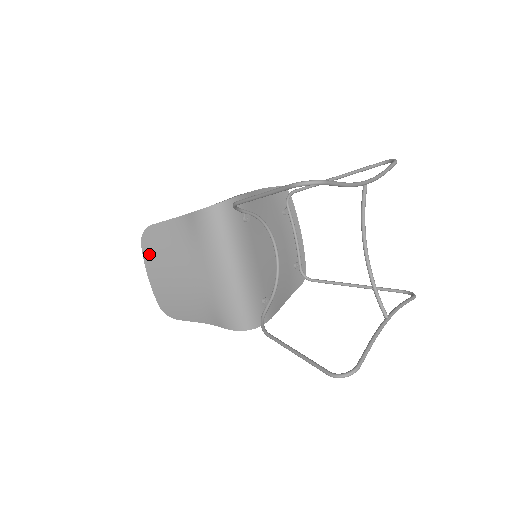
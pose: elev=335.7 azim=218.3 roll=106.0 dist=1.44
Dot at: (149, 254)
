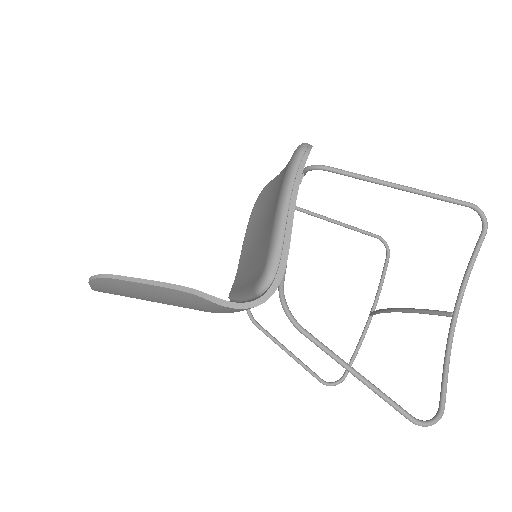
Dot at: (105, 289)
